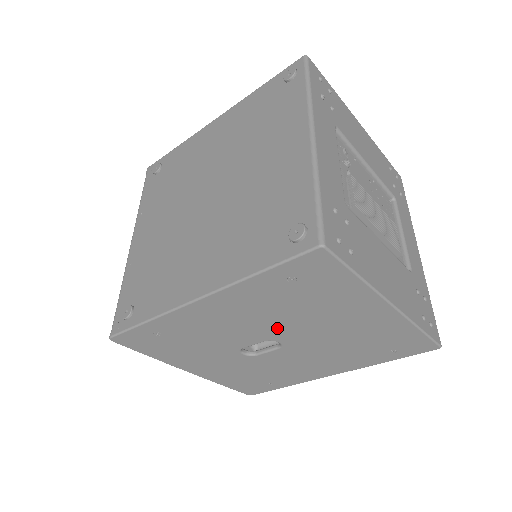
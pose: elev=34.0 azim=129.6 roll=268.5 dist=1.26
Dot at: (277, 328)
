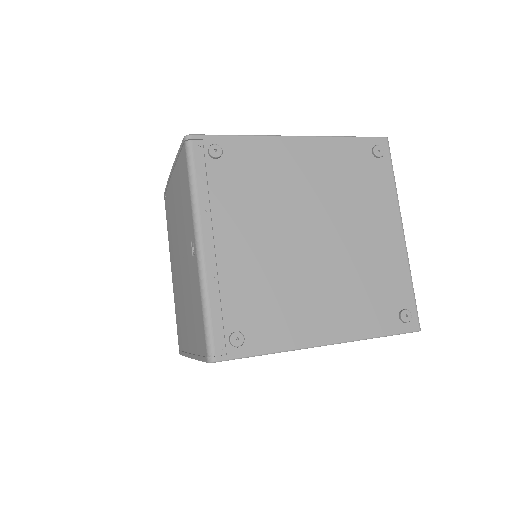
Dot at: occluded
